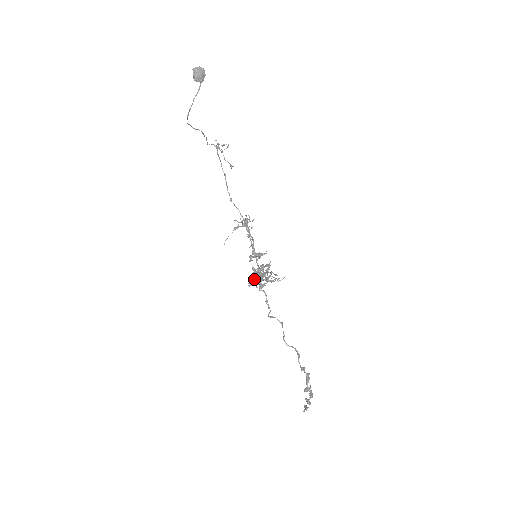
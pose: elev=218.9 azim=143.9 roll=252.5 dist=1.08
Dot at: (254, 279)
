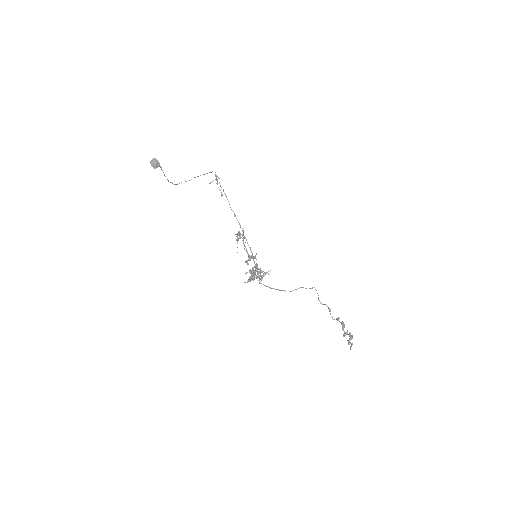
Dot at: (248, 279)
